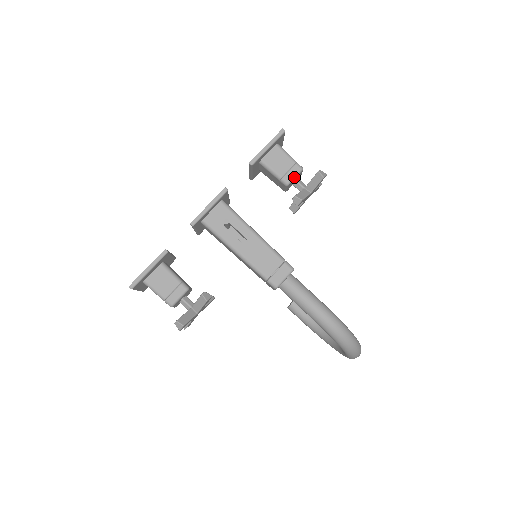
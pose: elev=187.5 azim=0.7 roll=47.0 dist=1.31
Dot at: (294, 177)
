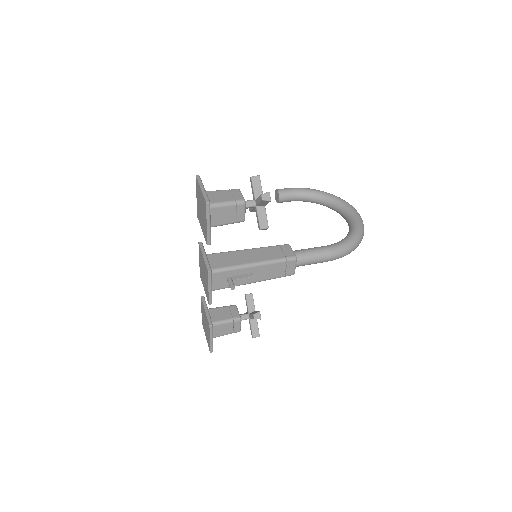
Dot at: (244, 213)
